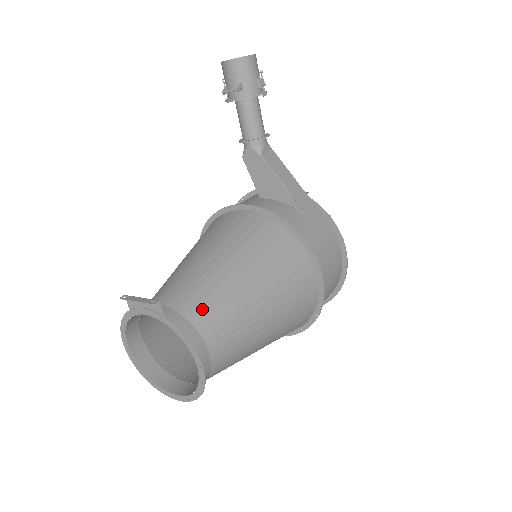
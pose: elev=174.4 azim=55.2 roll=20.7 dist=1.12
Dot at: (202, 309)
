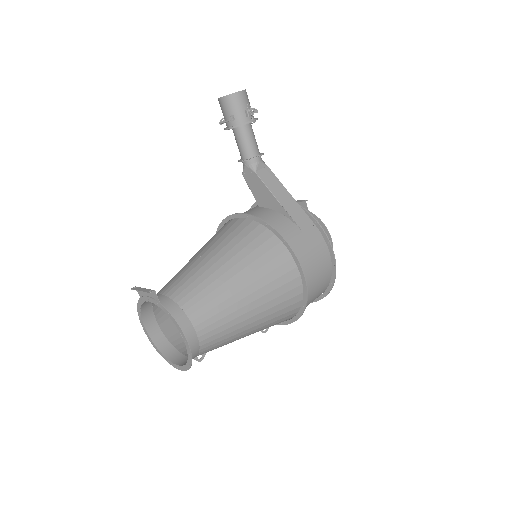
Dot at: (191, 298)
